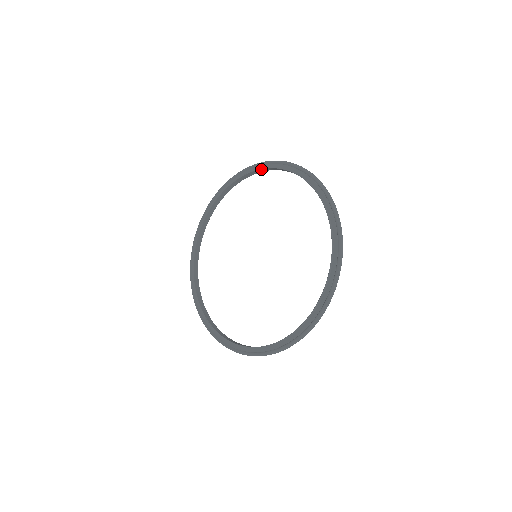
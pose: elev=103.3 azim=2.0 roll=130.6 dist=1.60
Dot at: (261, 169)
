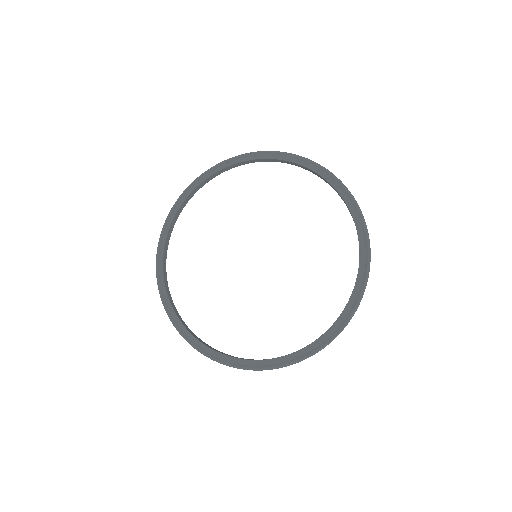
Dot at: (193, 190)
